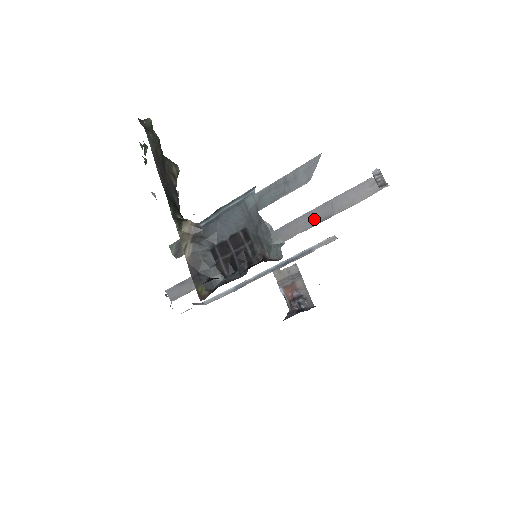
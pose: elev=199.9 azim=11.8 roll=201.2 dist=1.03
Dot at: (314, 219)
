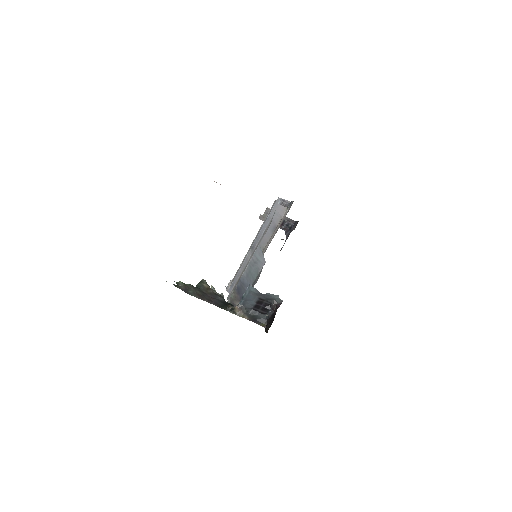
Dot at: (269, 230)
